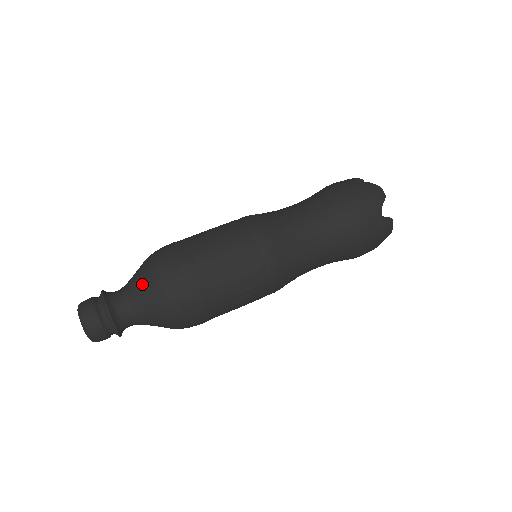
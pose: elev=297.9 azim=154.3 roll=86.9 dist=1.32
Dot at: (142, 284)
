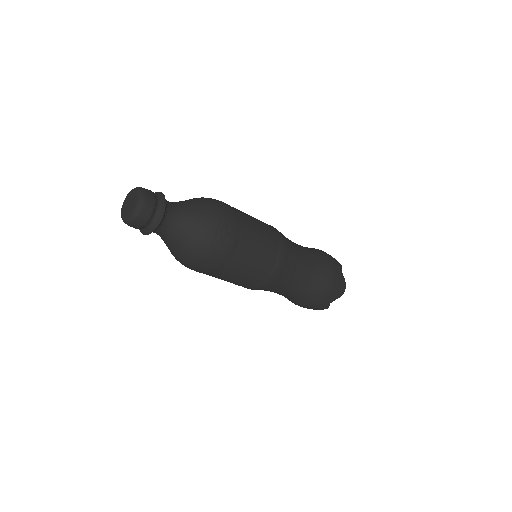
Dot at: (195, 226)
